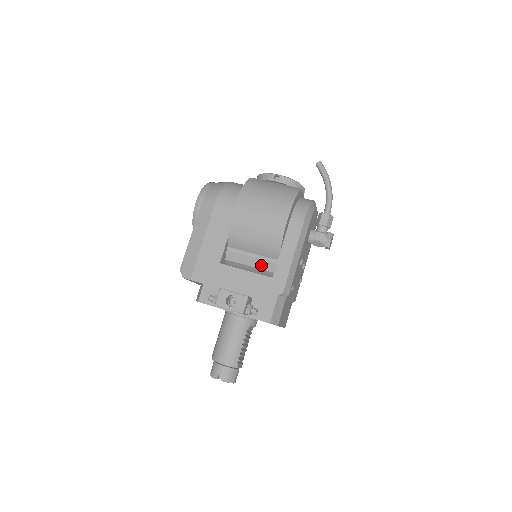
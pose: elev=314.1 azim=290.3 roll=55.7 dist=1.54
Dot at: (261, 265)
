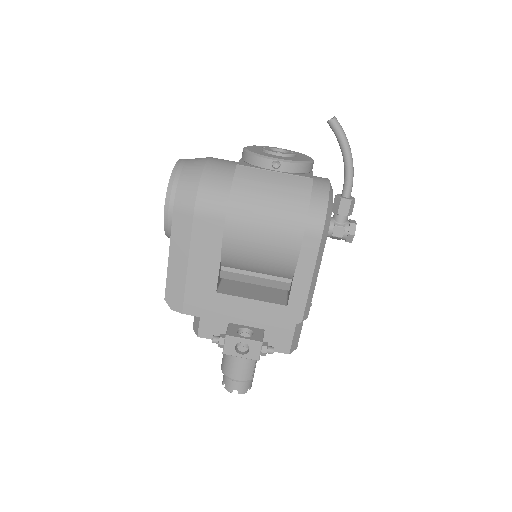
Dot at: (268, 284)
